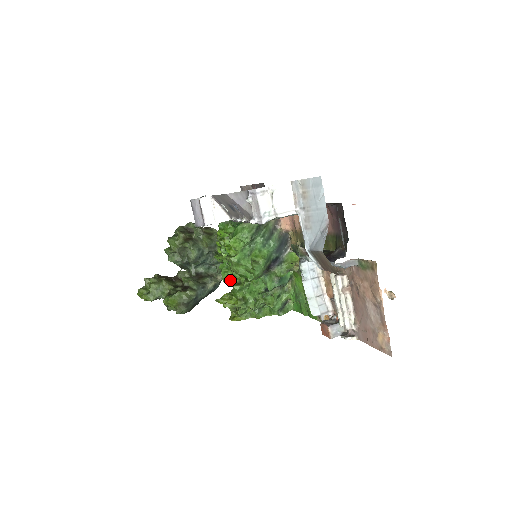
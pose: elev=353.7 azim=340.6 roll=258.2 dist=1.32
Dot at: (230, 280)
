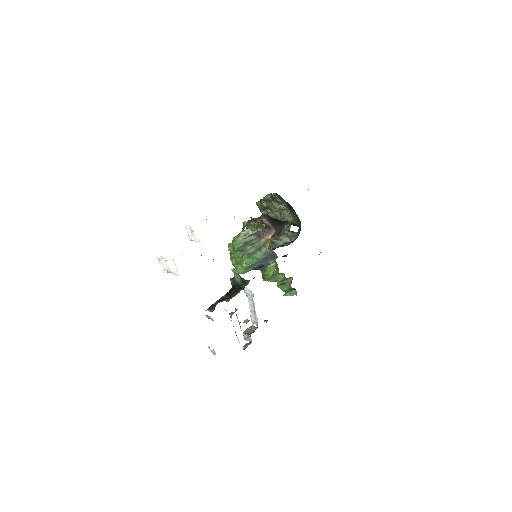
Dot at: occluded
